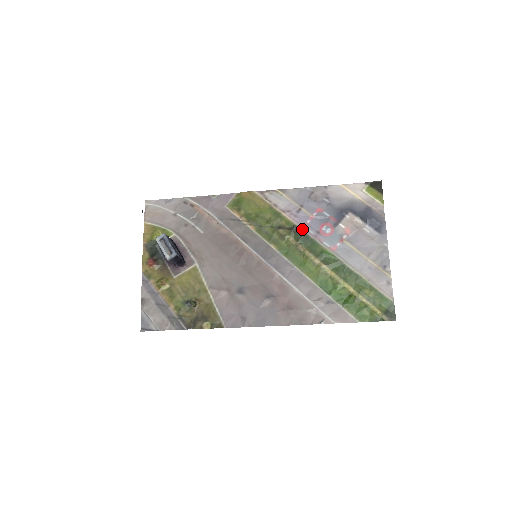
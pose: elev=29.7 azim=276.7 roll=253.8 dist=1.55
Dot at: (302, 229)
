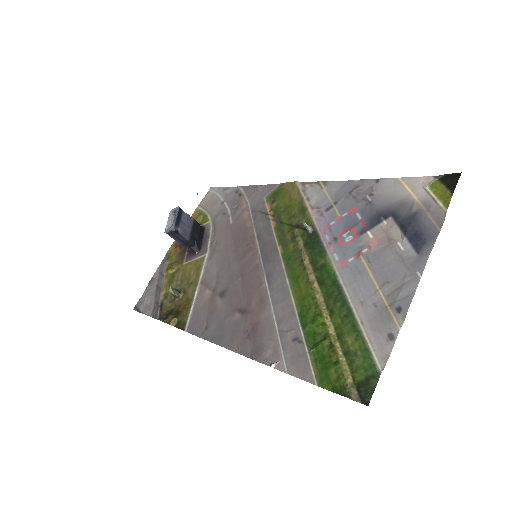
Dot at: (318, 231)
